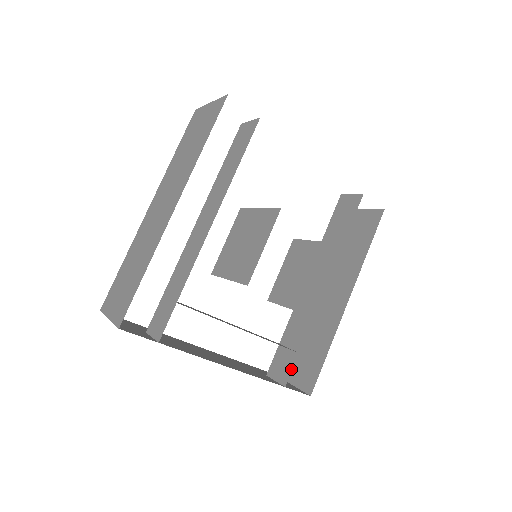
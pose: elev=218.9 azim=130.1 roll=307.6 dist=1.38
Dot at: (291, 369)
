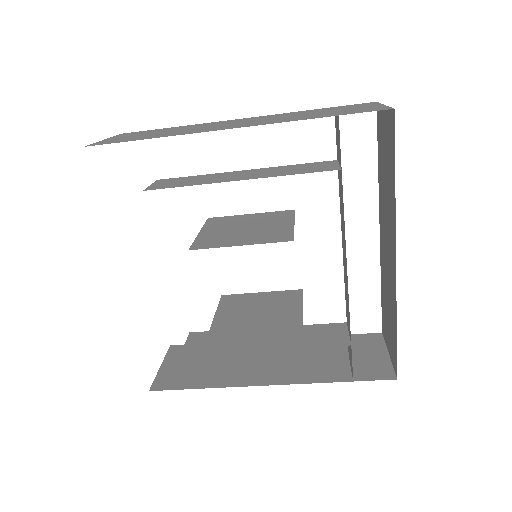
Dot at: occluded
